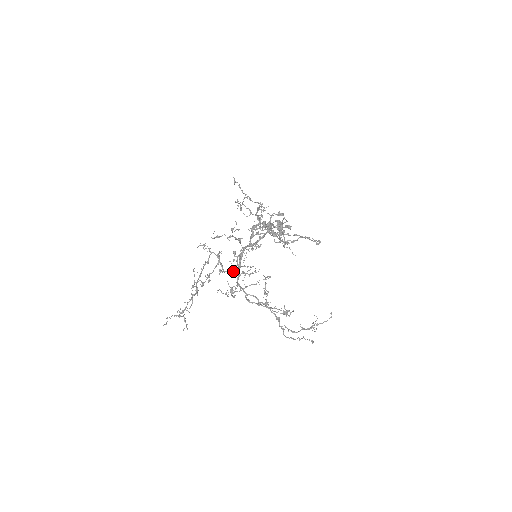
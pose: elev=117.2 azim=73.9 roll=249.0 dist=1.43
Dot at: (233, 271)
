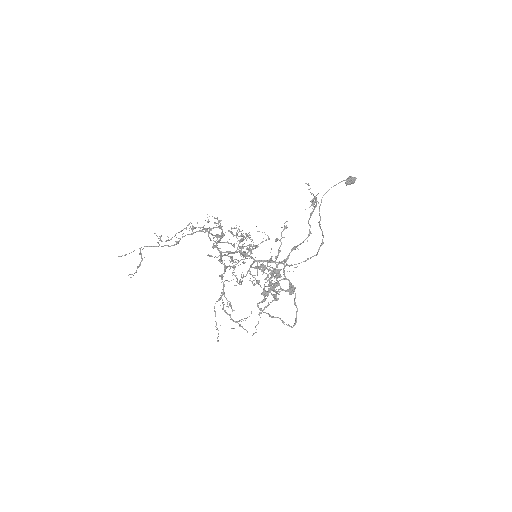
Dot at: (223, 252)
